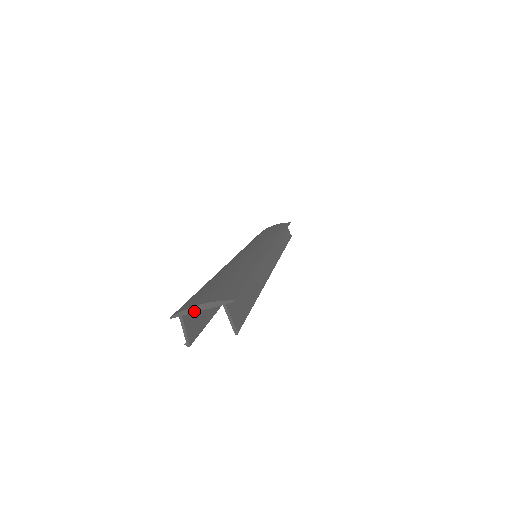
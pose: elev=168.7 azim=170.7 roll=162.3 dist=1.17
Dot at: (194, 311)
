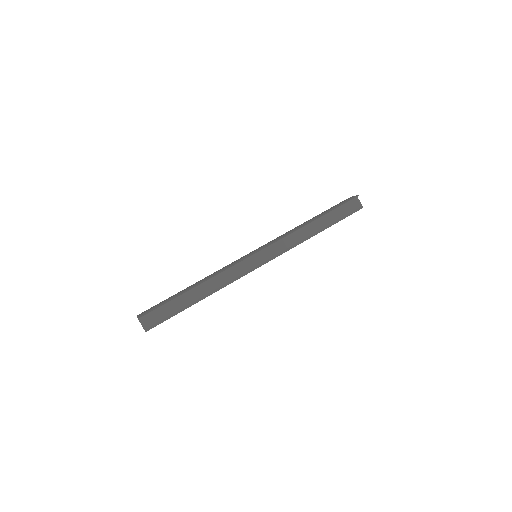
Dot at: occluded
